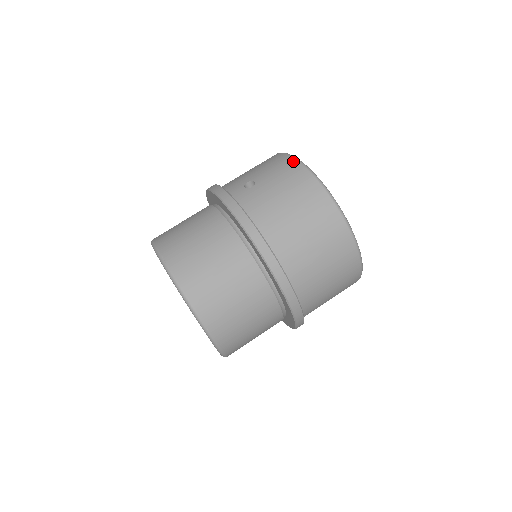
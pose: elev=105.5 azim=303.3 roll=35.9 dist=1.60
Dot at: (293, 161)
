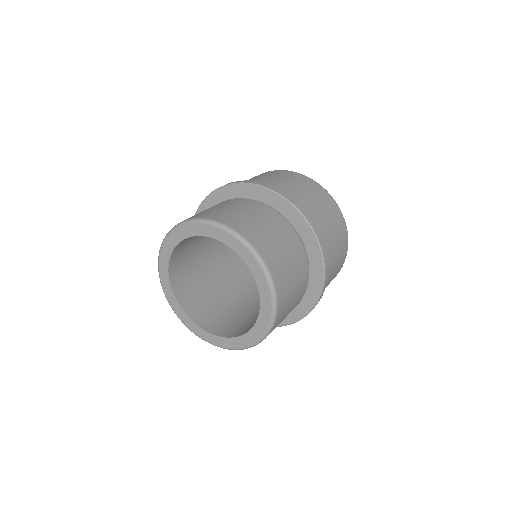
Dot at: occluded
